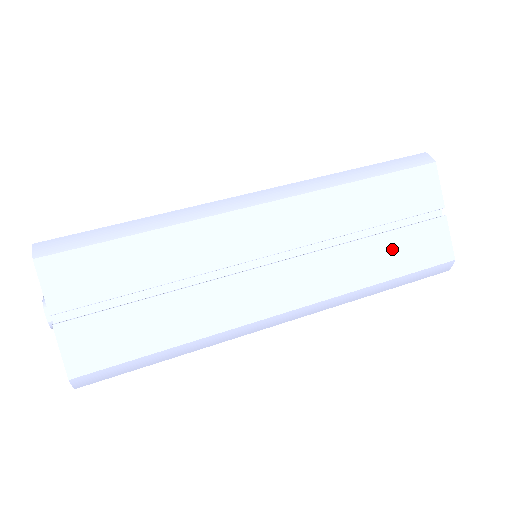
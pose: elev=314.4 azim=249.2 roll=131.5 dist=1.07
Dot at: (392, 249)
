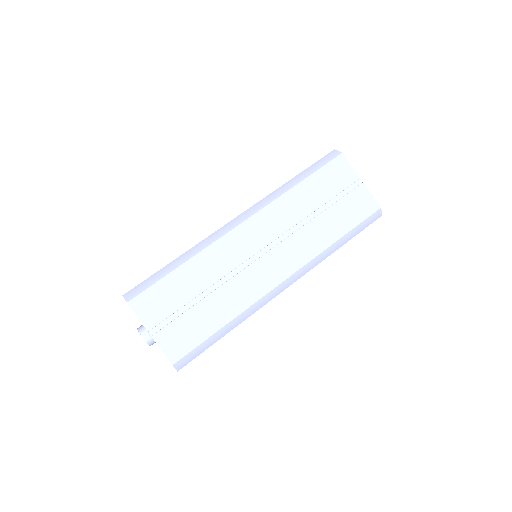
Dot at: (336, 217)
